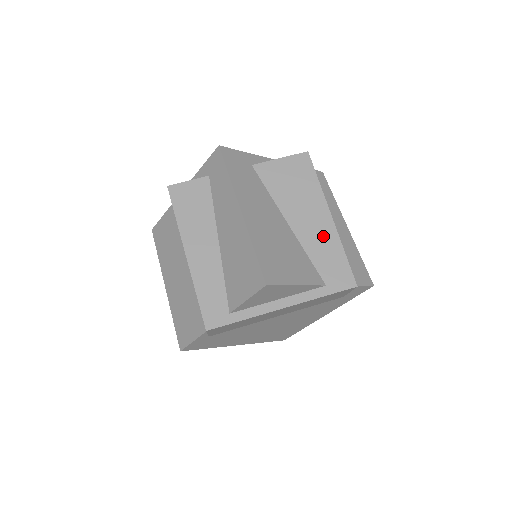
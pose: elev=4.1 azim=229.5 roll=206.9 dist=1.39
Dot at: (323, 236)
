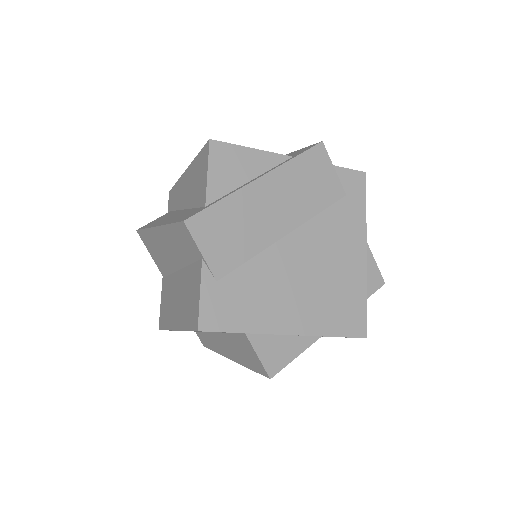
Dot at: occluded
